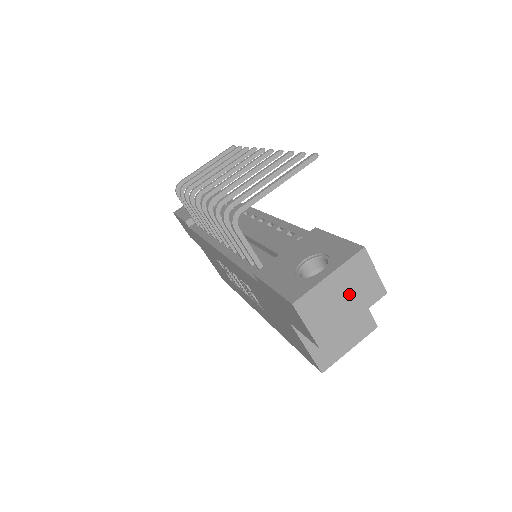
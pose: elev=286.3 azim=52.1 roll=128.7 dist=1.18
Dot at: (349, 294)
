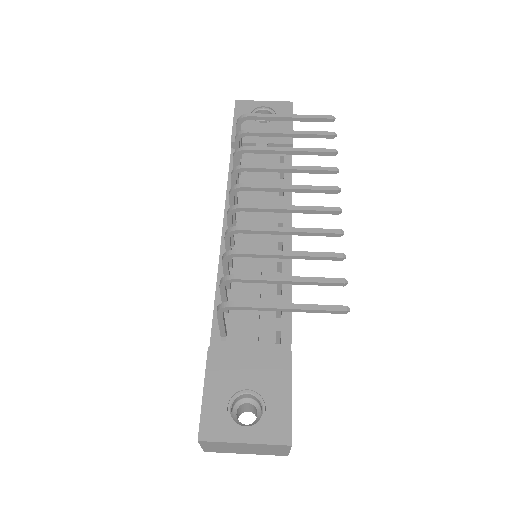
Dot at: (254, 449)
